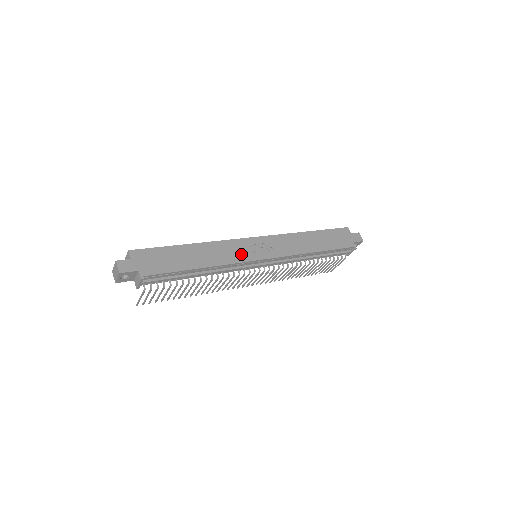
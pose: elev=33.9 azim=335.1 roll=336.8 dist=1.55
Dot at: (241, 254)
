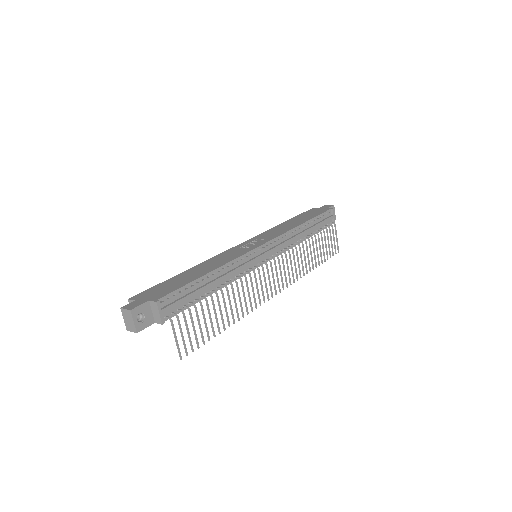
Dot at: (238, 253)
